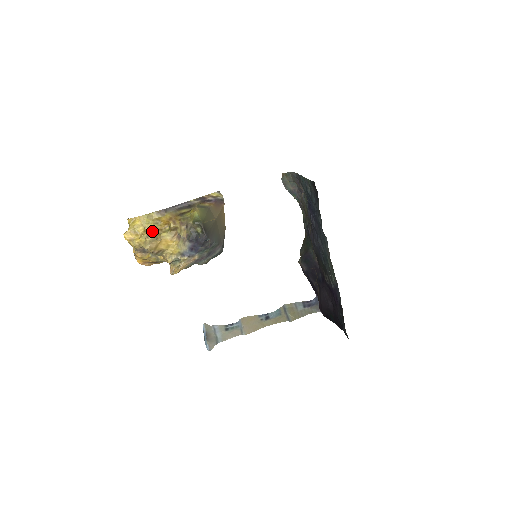
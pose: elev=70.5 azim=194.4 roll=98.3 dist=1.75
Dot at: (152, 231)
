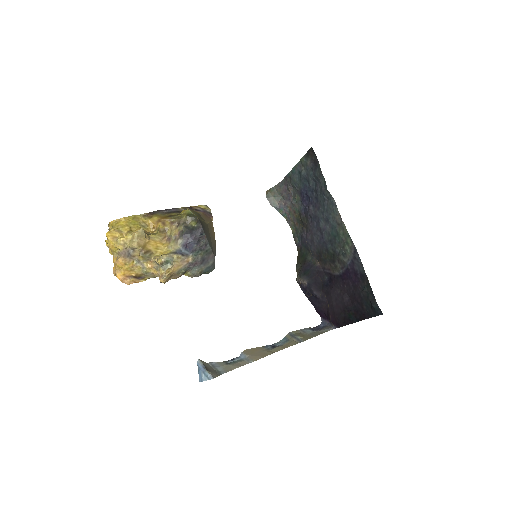
Dot at: occluded
